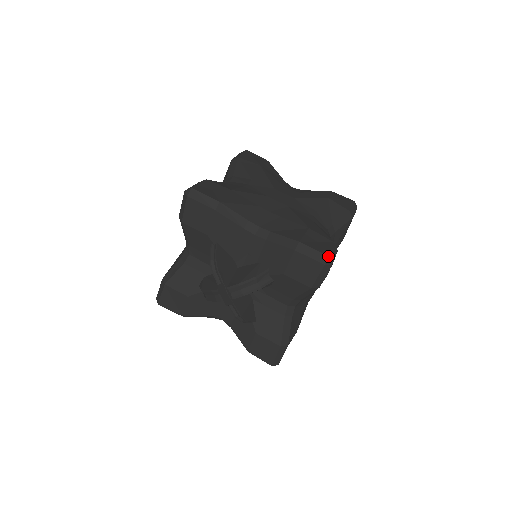
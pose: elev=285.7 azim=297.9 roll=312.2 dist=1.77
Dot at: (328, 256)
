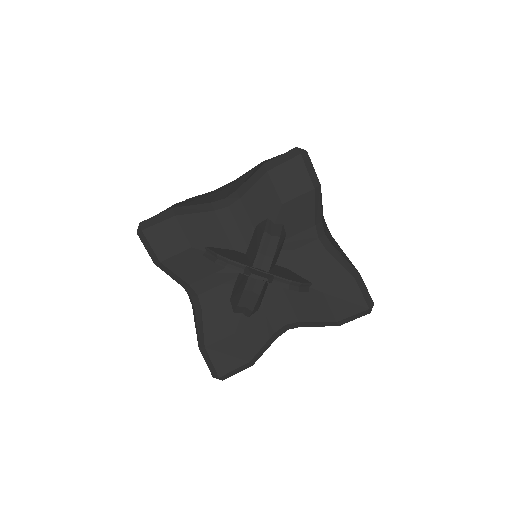
Dot at: (296, 147)
